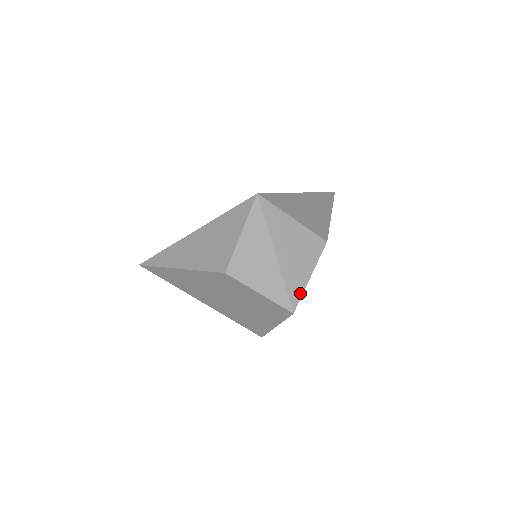
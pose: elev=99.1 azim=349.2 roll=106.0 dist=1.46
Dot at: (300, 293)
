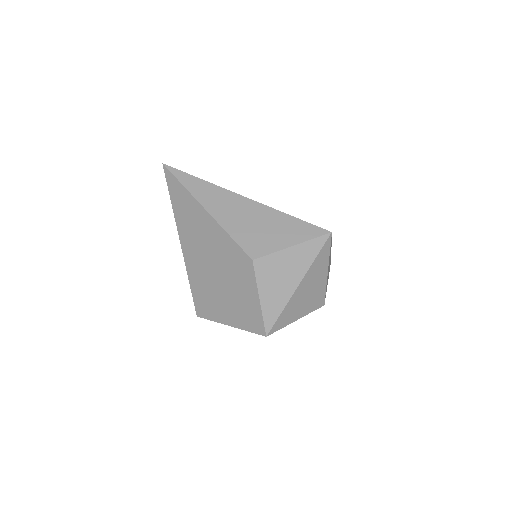
Dot at: (282, 326)
